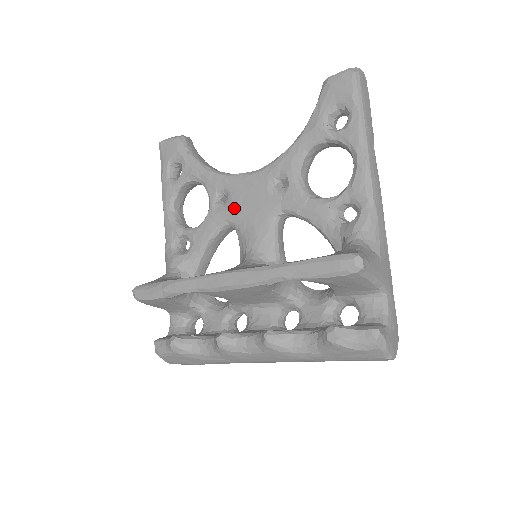
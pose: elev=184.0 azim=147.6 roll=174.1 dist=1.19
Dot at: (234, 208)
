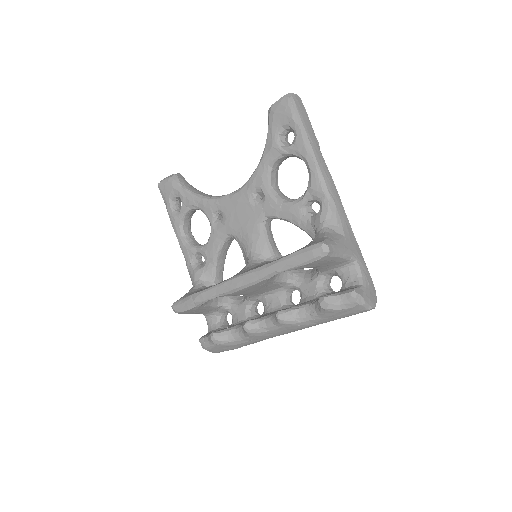
Dot at: (229, 223)
